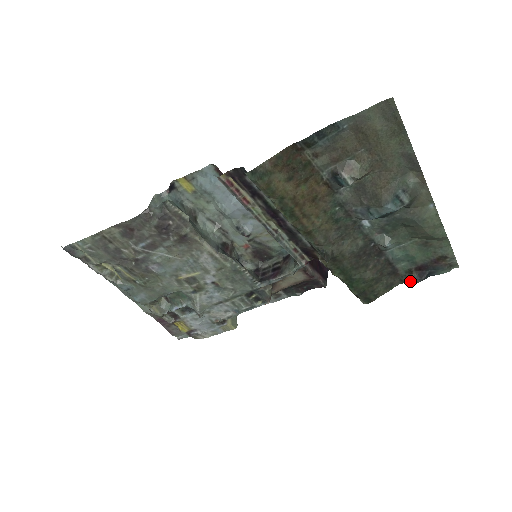
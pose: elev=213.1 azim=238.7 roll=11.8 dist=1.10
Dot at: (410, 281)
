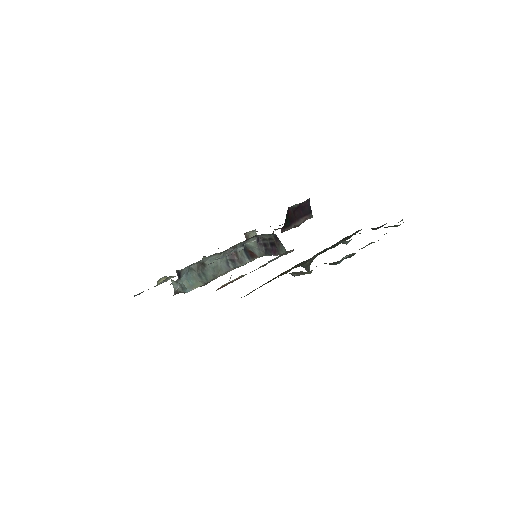
Dot at: occluded
